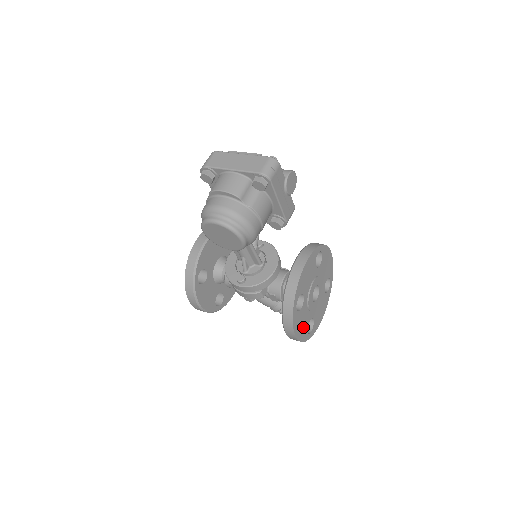
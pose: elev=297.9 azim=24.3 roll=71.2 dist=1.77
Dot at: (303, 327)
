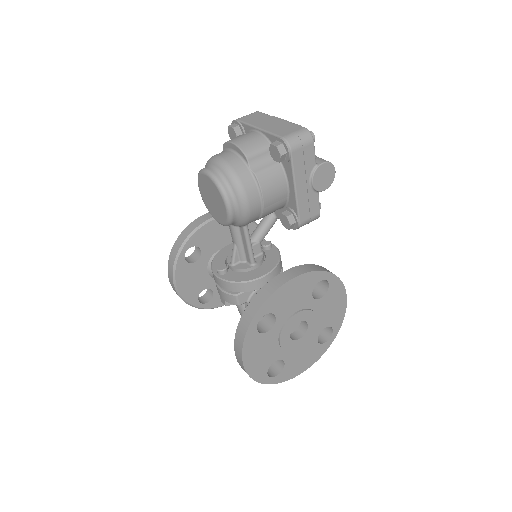
Dot at: (261, 360)
